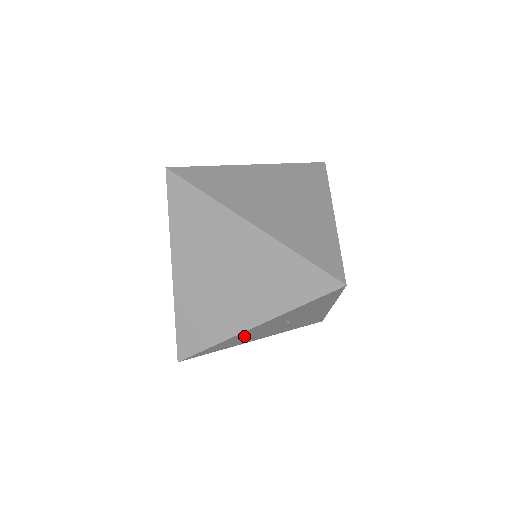
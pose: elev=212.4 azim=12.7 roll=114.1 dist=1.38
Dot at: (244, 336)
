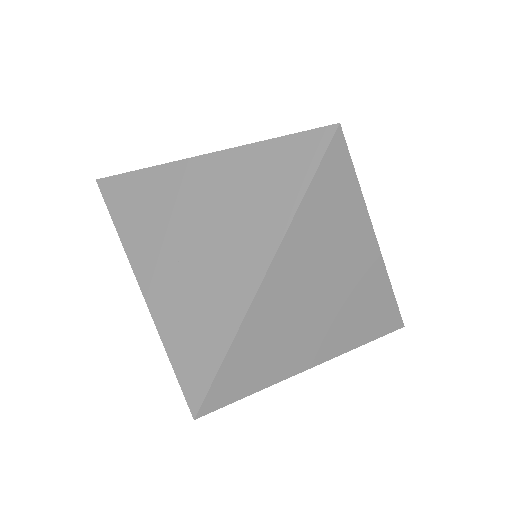
Dot at: occluded
